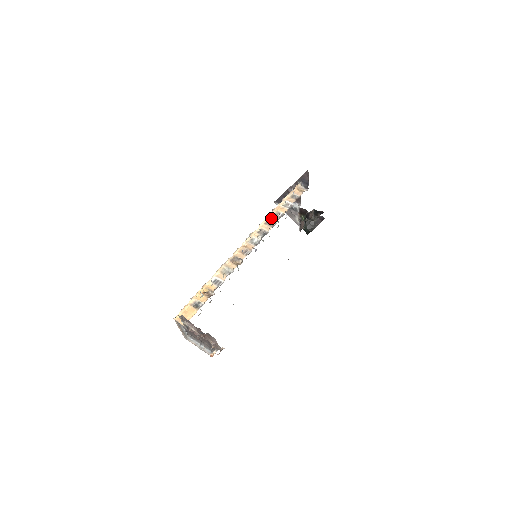
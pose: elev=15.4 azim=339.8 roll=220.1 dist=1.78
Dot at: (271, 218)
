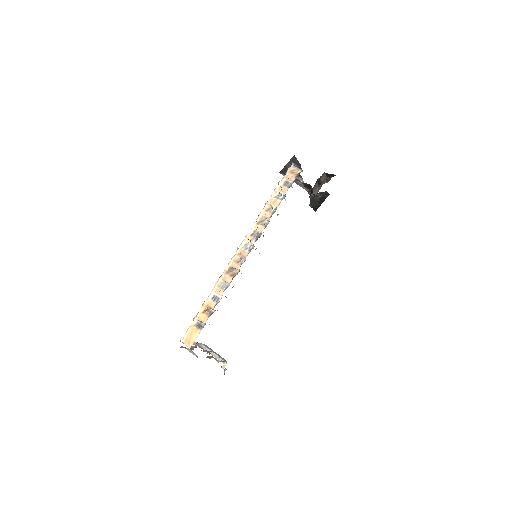
Dot at: (264, 215)
